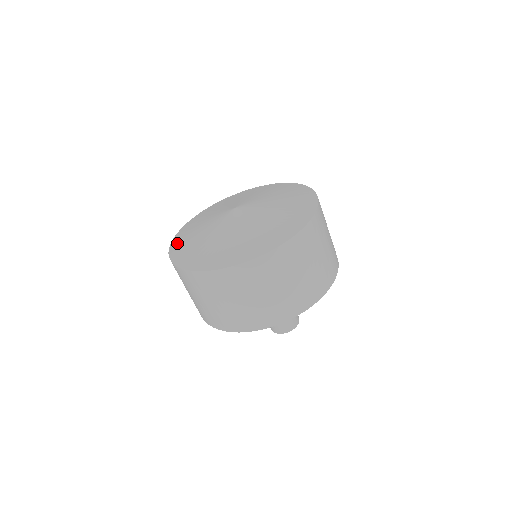
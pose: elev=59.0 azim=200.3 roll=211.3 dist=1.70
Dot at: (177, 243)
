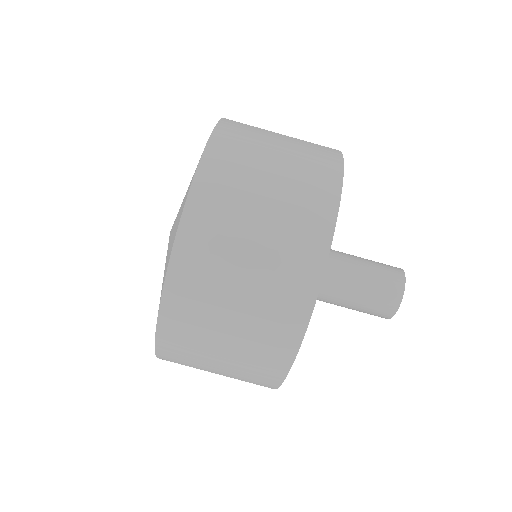
Dot at: occluded
